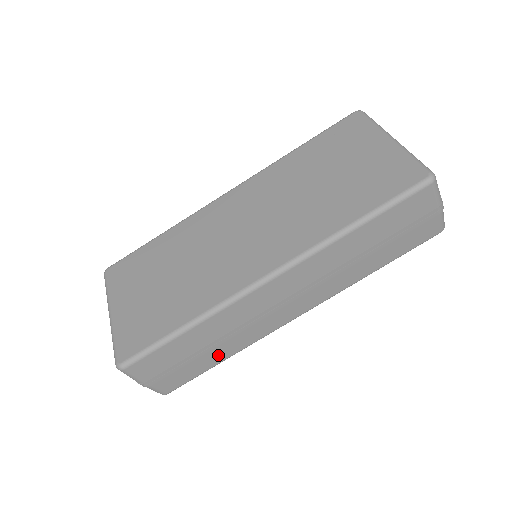
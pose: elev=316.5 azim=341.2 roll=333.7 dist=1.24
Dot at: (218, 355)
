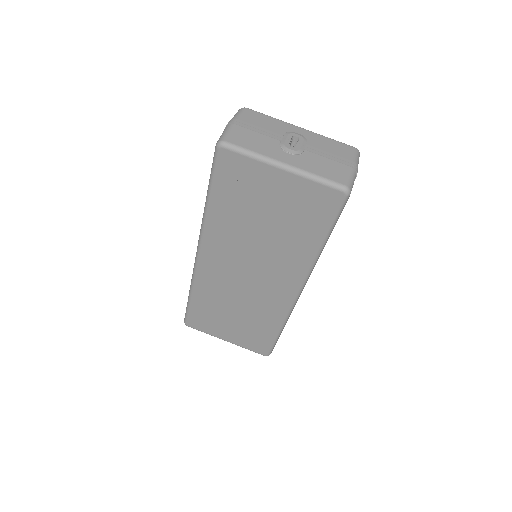
Dot at: occluded
